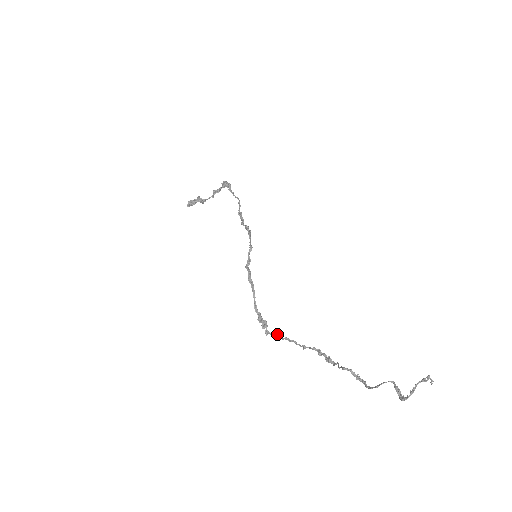
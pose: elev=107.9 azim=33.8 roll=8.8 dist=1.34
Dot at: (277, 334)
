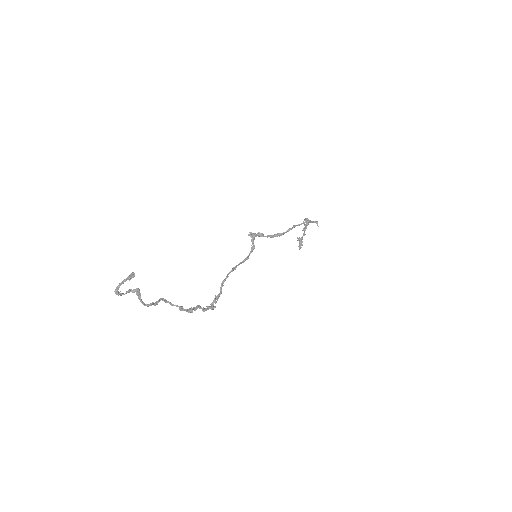
Dot at: (213, 306)
